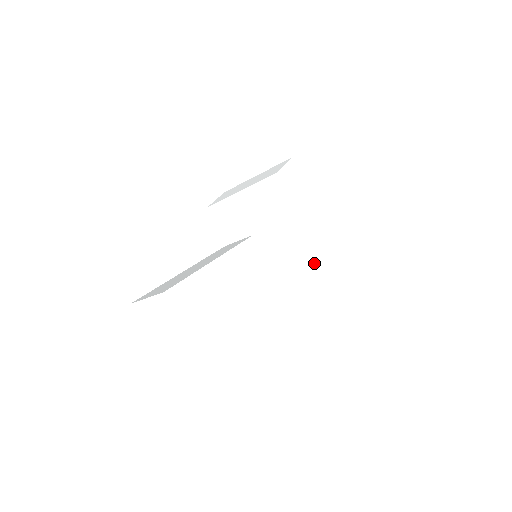
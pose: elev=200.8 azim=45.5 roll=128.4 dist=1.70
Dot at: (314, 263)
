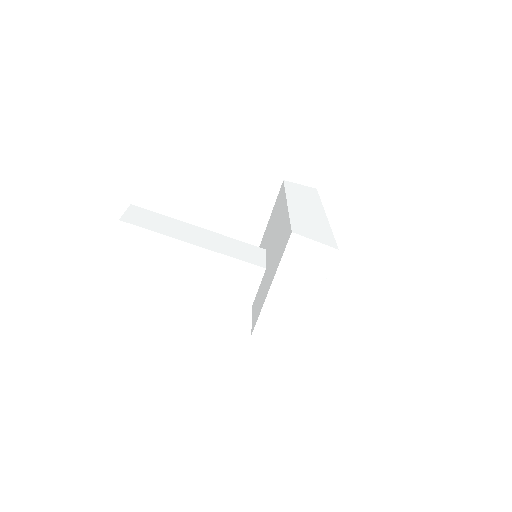
Dot at: (286, 219)
